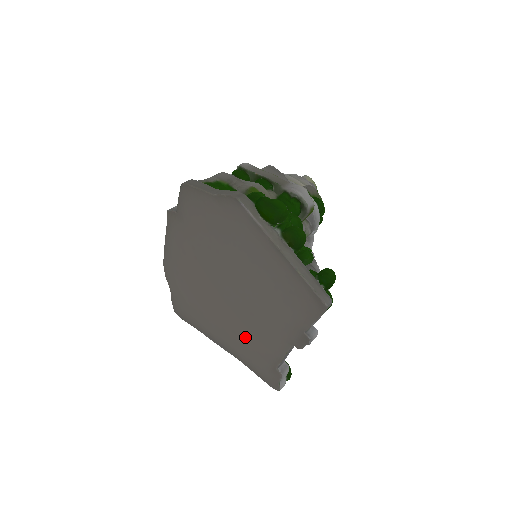
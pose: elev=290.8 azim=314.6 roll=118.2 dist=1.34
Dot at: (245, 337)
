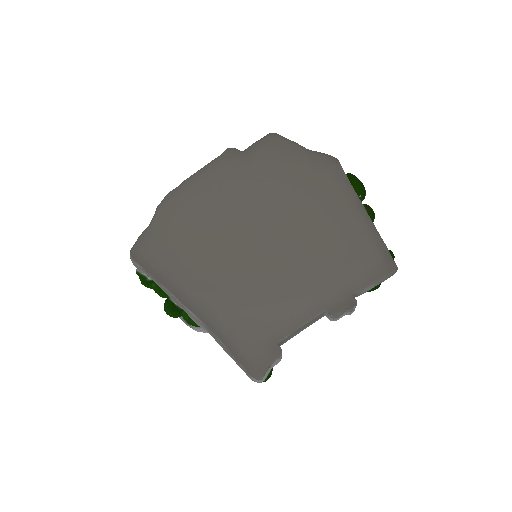
Dot at: (249, 296)
